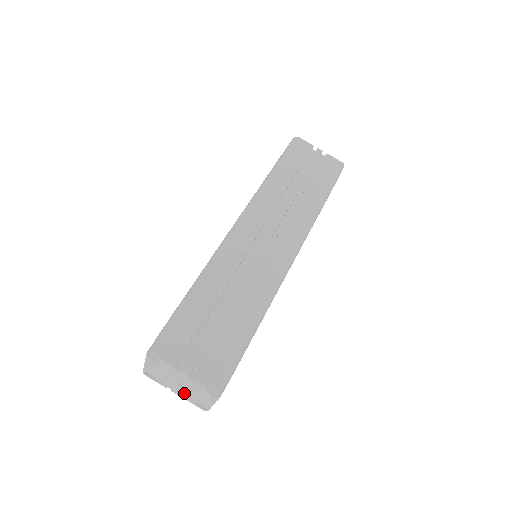
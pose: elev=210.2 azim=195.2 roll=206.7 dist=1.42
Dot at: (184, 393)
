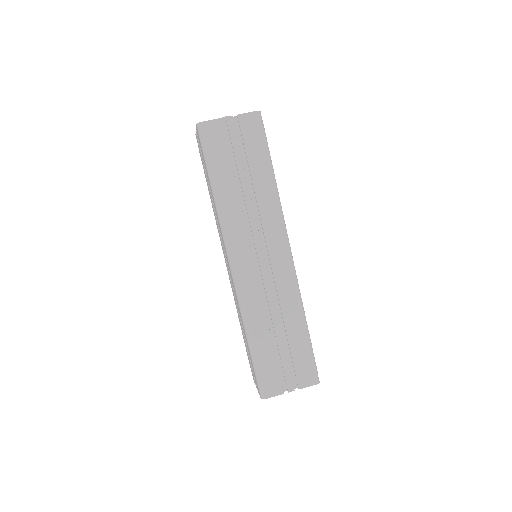
Dot at: occluded
